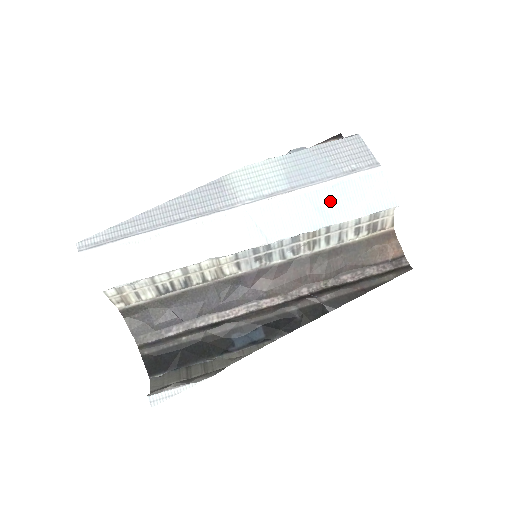
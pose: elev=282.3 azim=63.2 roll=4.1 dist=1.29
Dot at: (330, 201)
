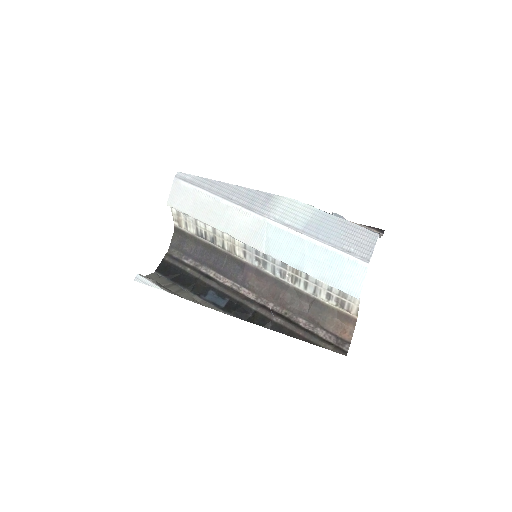
Dot at: (318, 258)
